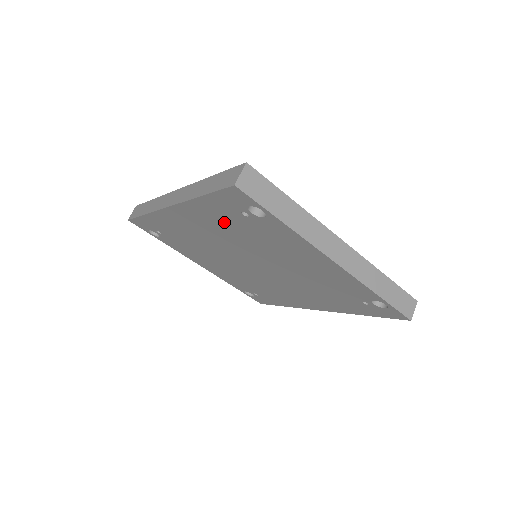
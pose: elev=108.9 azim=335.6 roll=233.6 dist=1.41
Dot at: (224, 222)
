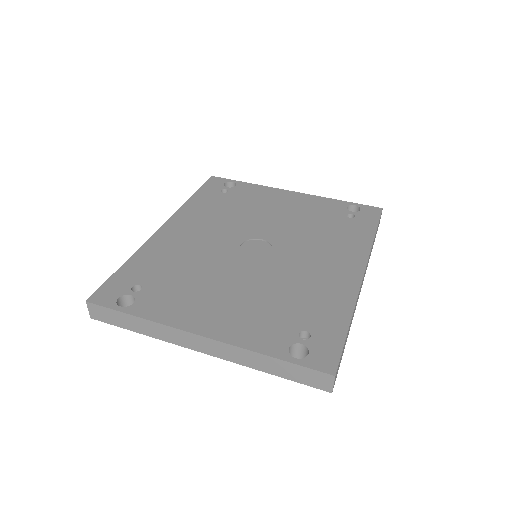
Dot at: occluded
